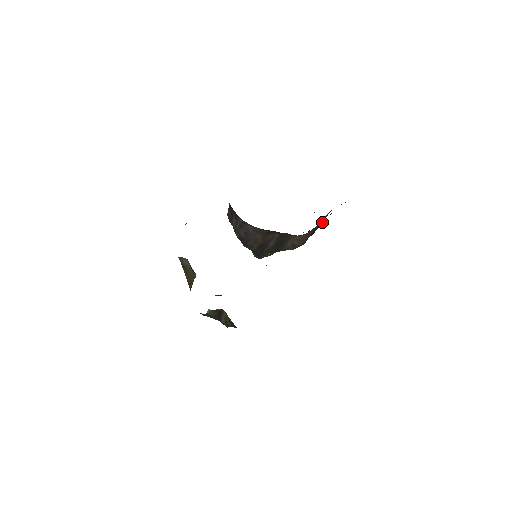
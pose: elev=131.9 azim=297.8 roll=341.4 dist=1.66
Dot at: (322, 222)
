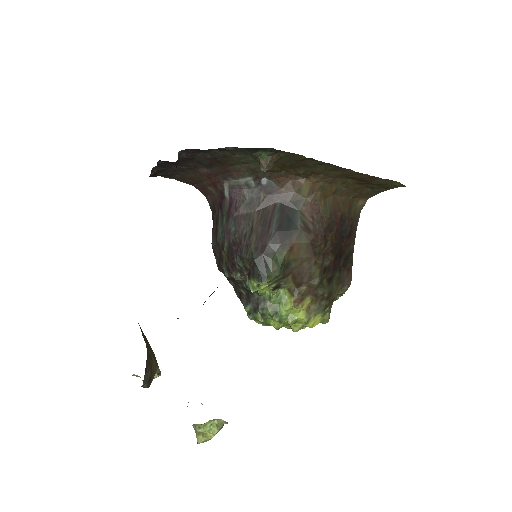
Dot at: (338, 217)
